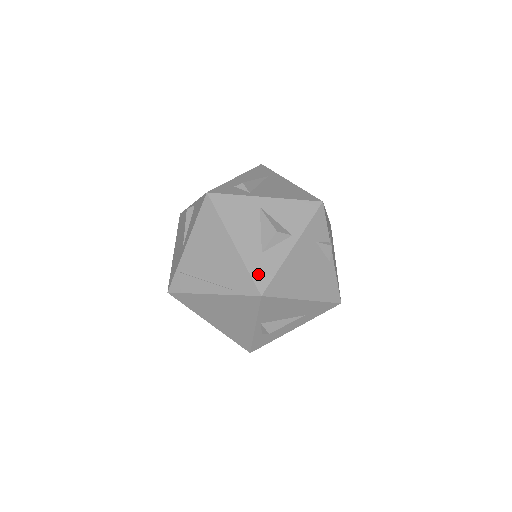
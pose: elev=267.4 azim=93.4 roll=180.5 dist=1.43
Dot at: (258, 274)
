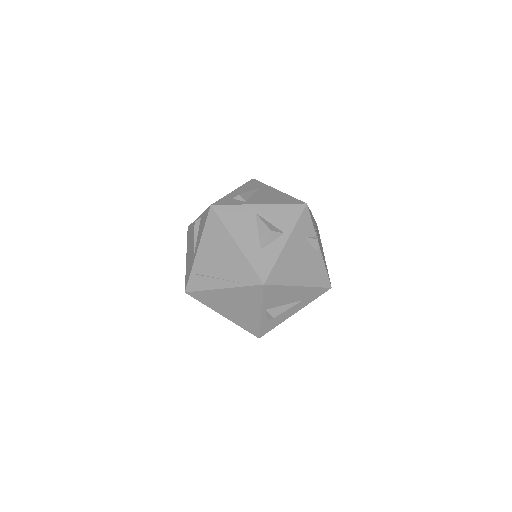
Dot at: (259, 267)
